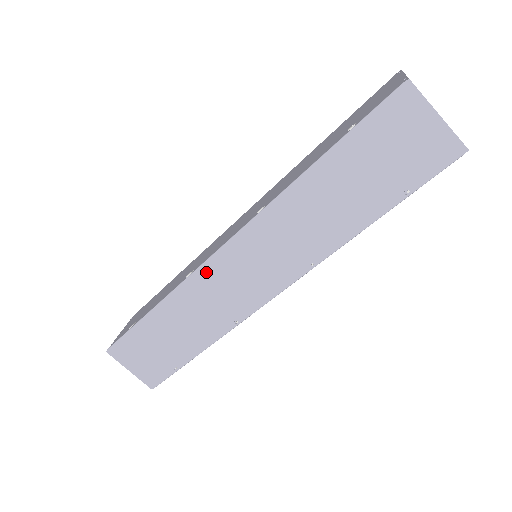
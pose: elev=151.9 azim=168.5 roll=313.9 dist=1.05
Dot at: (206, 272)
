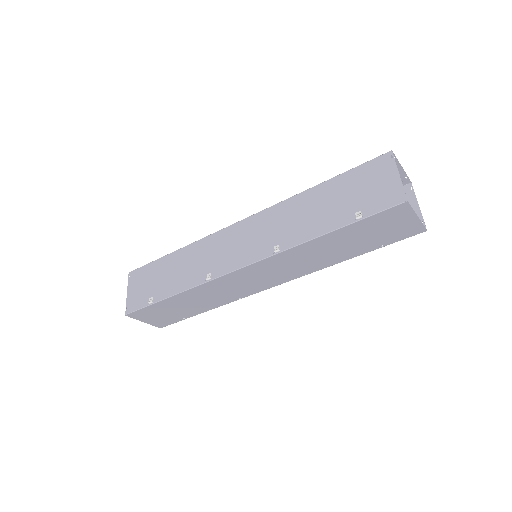
Dot at: (224, 279)
